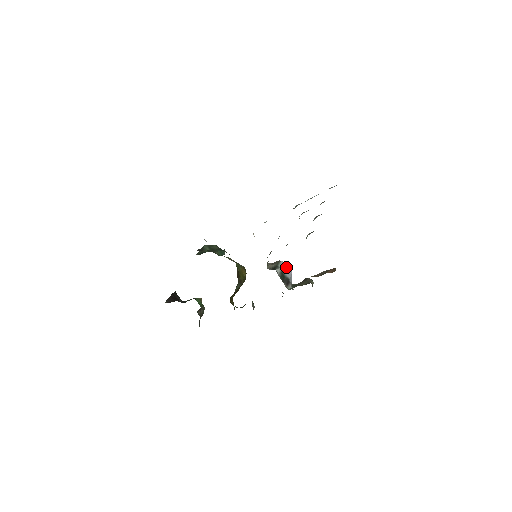
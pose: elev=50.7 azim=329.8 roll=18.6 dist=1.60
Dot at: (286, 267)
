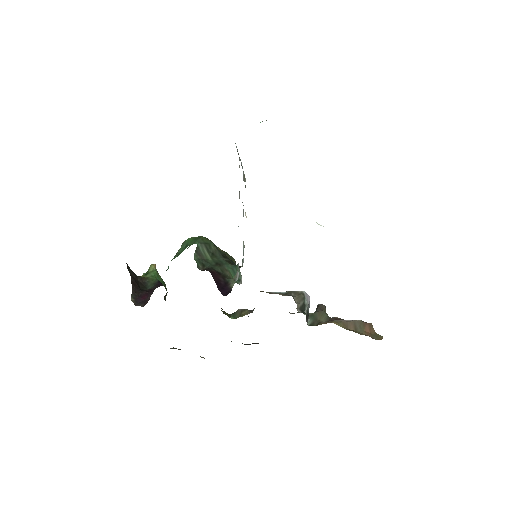
Dot at: (308, 299)
